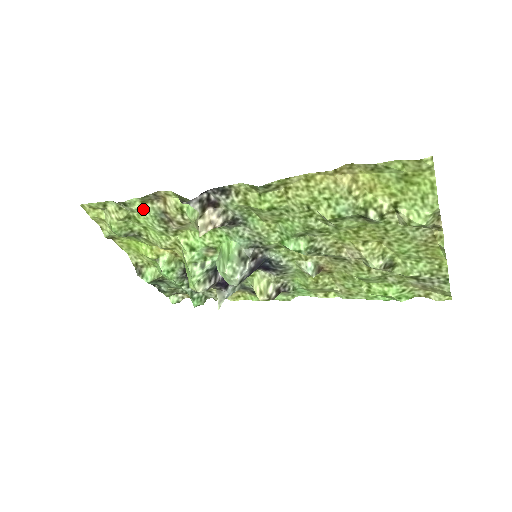
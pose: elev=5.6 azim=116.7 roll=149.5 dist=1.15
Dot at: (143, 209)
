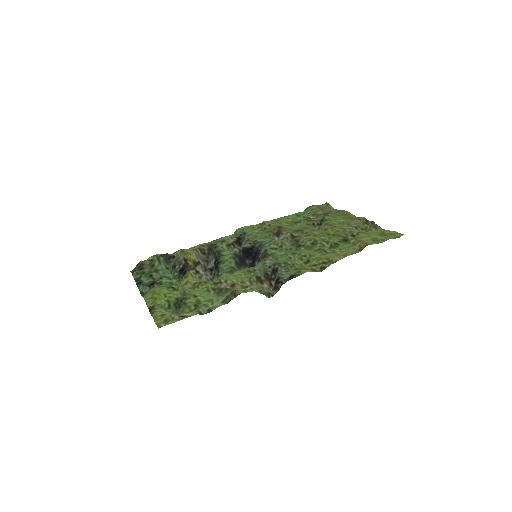
Dot at: (217, 301)
